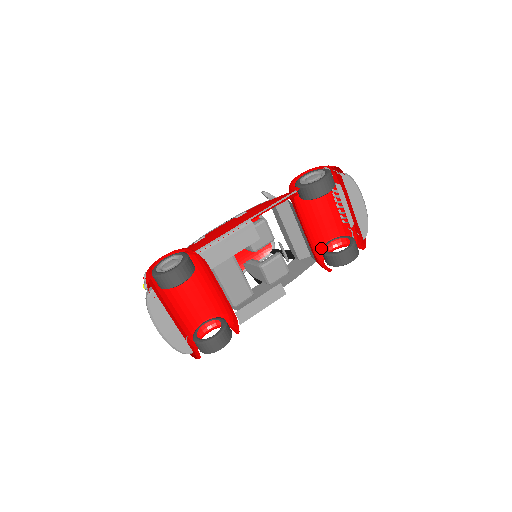
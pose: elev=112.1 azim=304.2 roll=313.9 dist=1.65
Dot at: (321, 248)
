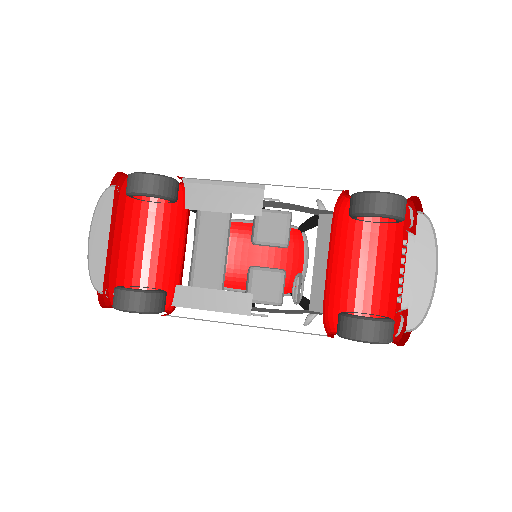
Dot at: occluded
